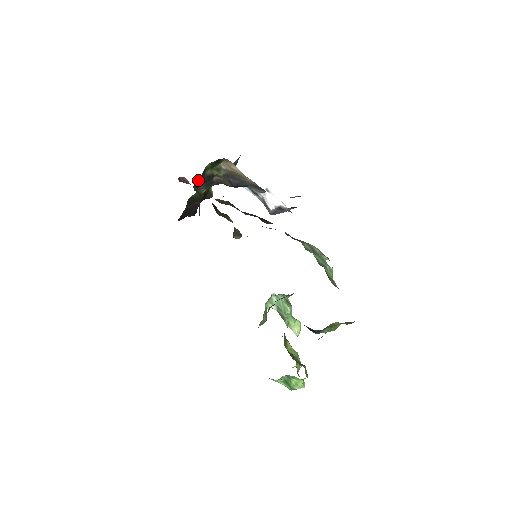
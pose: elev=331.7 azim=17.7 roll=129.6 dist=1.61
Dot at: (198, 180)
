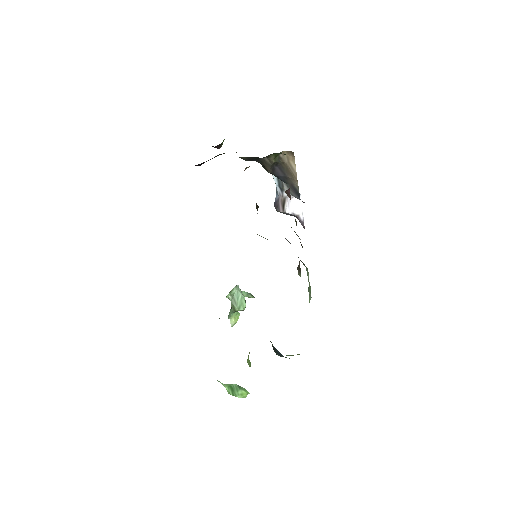
Dot at: occluded
